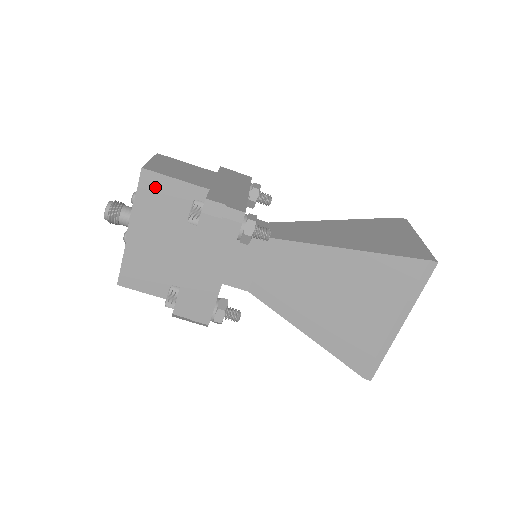
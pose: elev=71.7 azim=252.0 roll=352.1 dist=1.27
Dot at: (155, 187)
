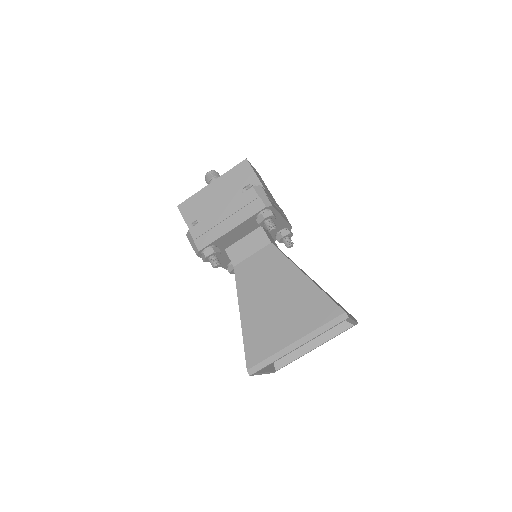
Dot at: (243, 171)
